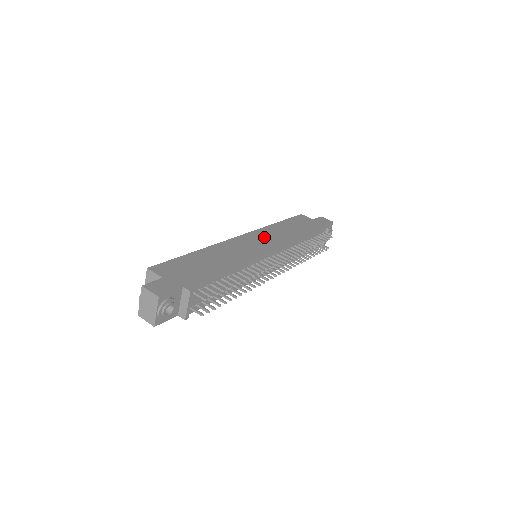
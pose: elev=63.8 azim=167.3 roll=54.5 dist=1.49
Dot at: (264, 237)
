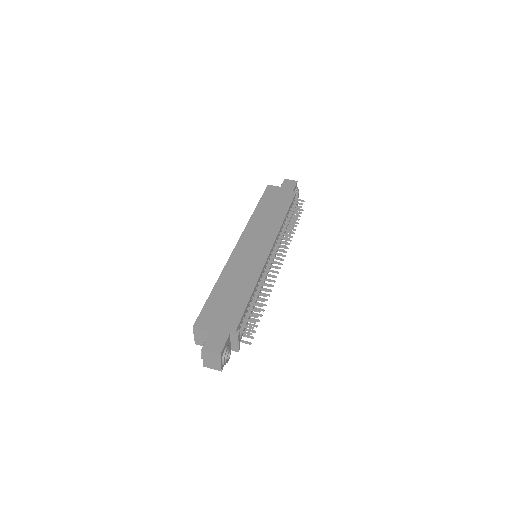
Dot at: (255, 235)
